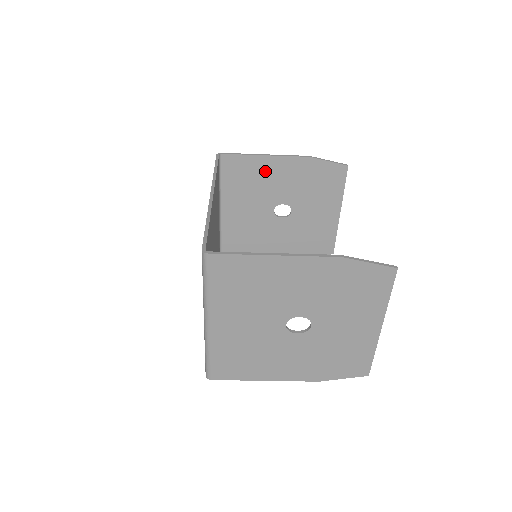
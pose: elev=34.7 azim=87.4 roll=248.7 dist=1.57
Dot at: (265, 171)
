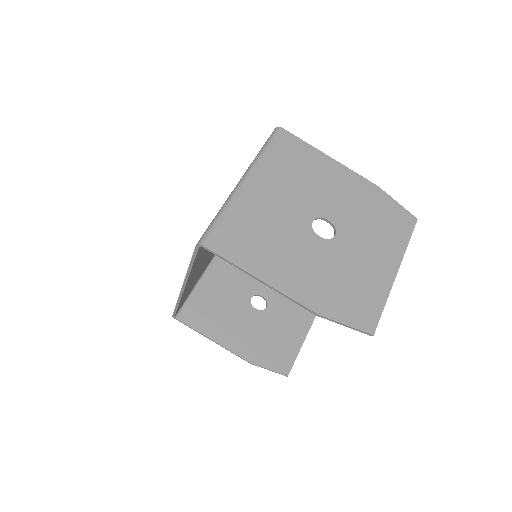
Dot at: occluded
